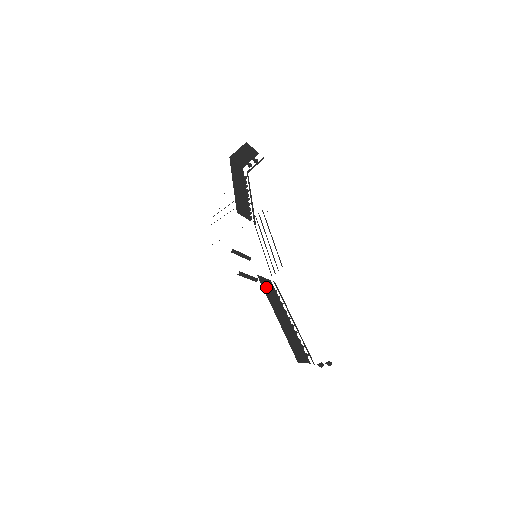
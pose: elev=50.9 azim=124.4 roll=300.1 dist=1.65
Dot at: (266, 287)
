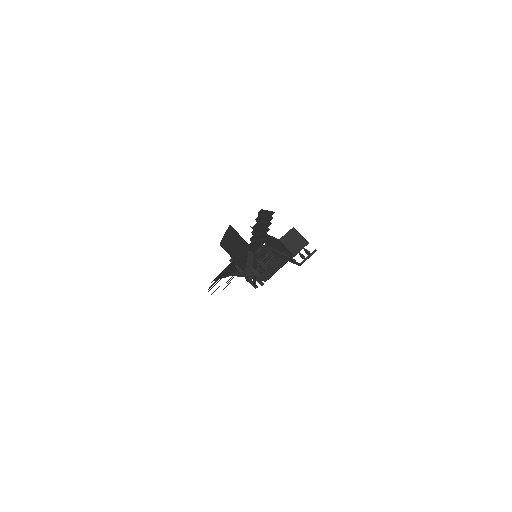
Dot at: (235, 233)
